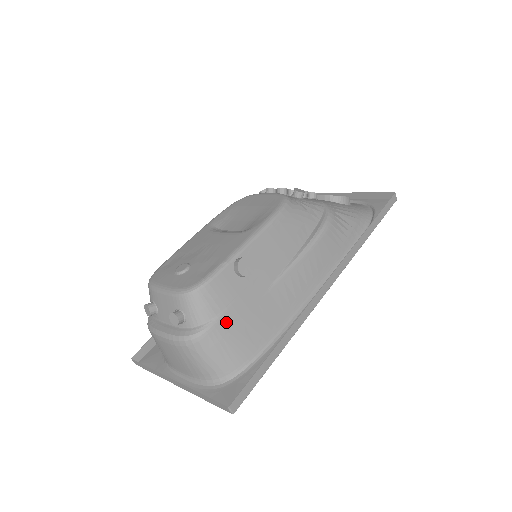
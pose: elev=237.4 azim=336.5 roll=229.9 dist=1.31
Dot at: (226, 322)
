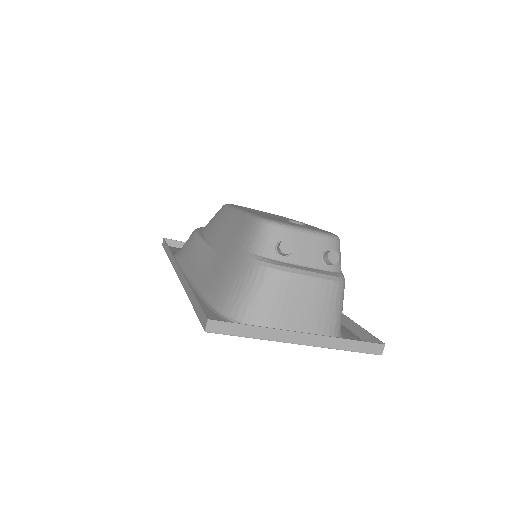
Dot at: occluded
